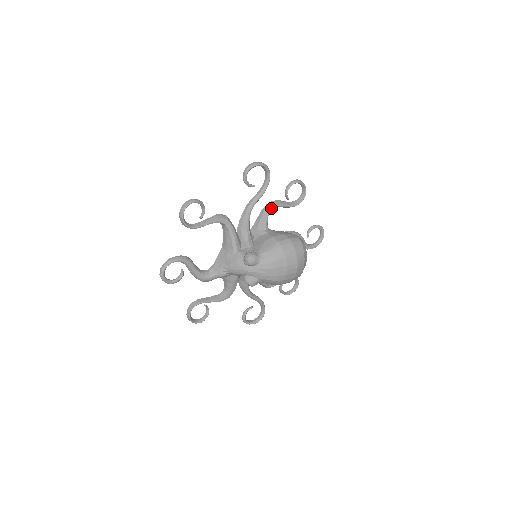
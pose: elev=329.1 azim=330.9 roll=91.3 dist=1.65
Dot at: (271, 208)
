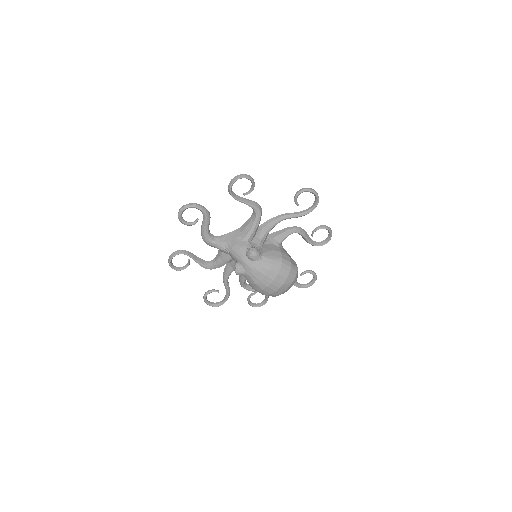
Dot at: (296, 231)
